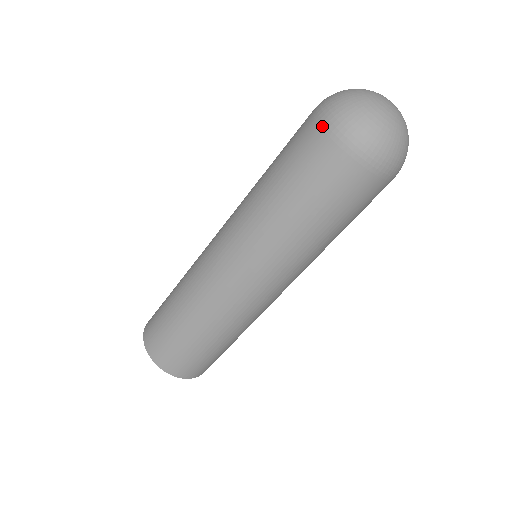
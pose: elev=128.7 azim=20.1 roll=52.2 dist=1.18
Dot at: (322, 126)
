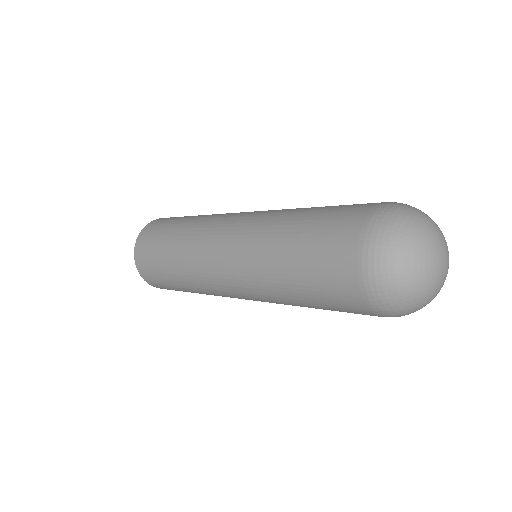
Dot at: (358, 272)
